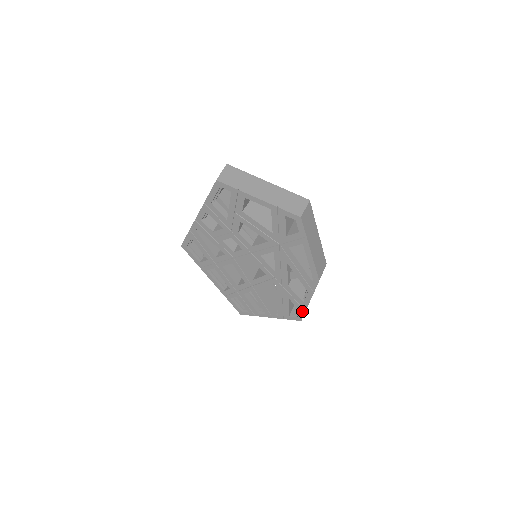
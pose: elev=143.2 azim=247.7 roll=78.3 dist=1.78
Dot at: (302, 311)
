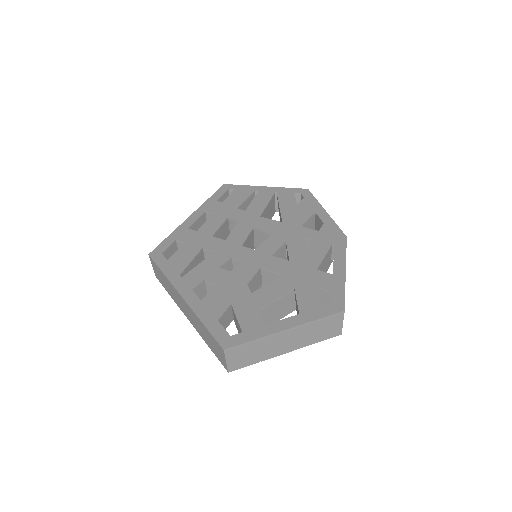
Dot at: occluded
